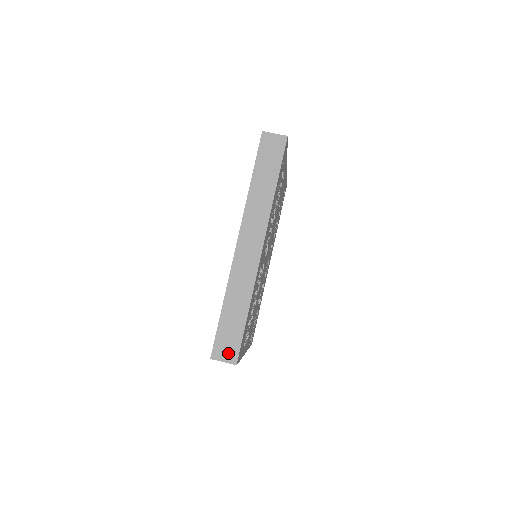
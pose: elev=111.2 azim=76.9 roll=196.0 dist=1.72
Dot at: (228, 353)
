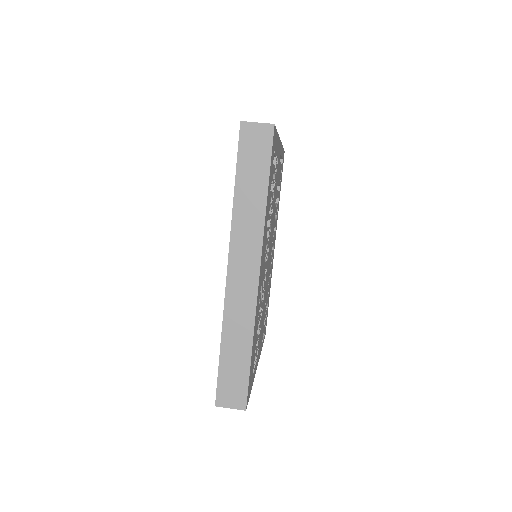
Dot at: (234, 398)
